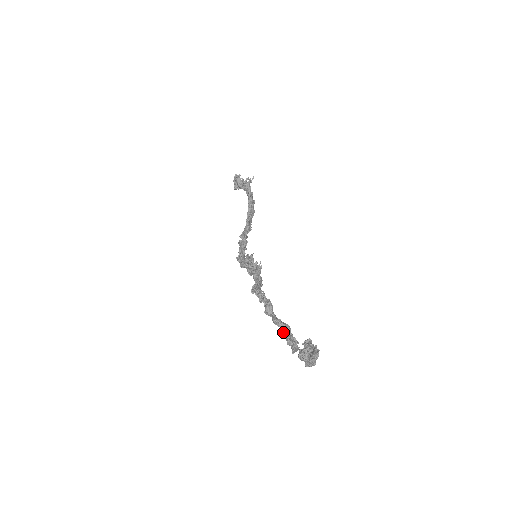
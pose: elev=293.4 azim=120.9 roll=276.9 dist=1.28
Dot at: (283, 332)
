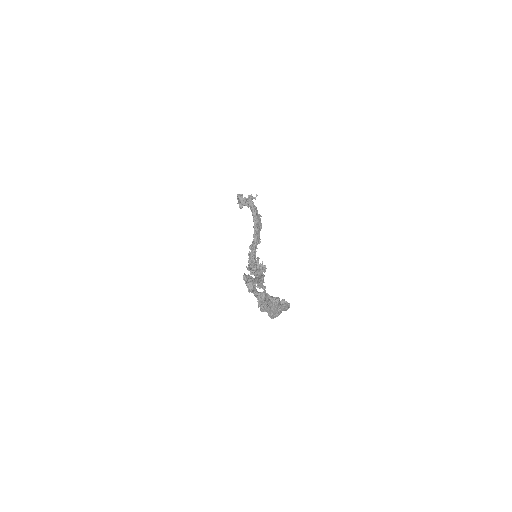
Dot at: occluded
